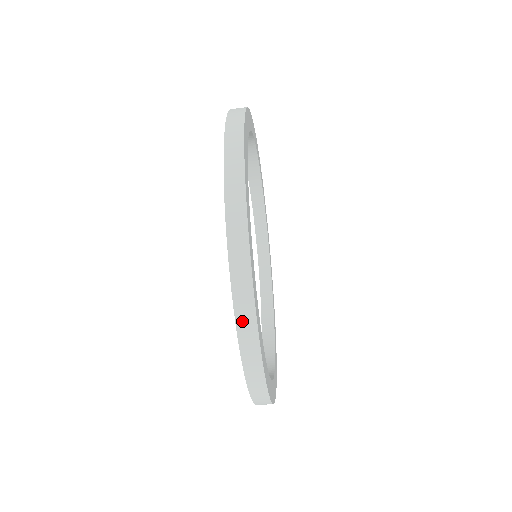
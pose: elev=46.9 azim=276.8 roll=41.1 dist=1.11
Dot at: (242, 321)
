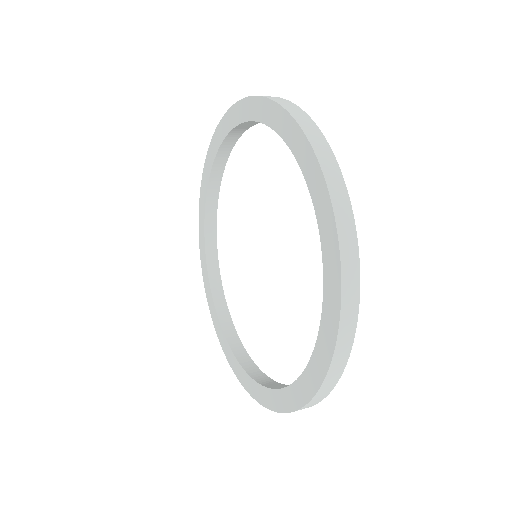
Dot at: occluded
